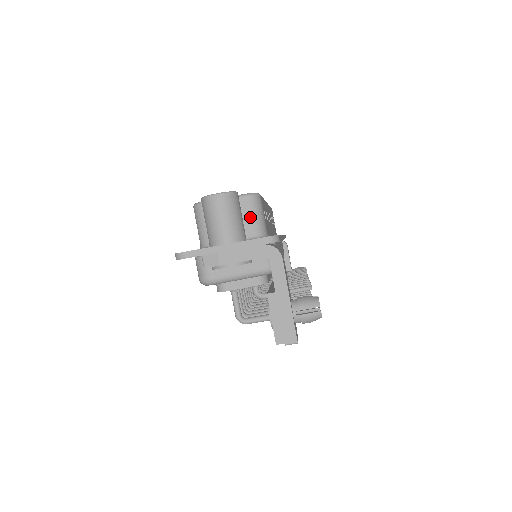
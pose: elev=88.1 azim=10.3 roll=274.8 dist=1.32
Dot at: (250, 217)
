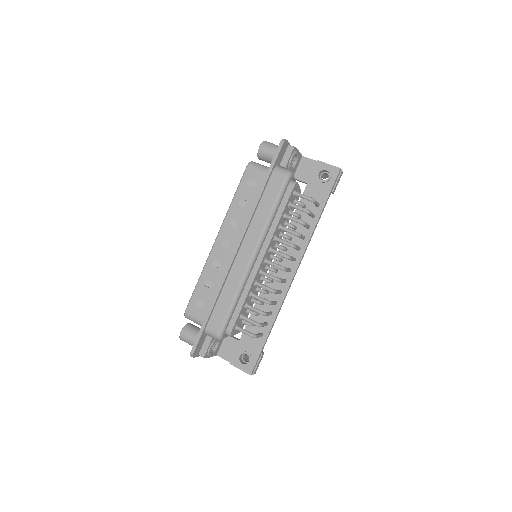
Dot at: occluded
